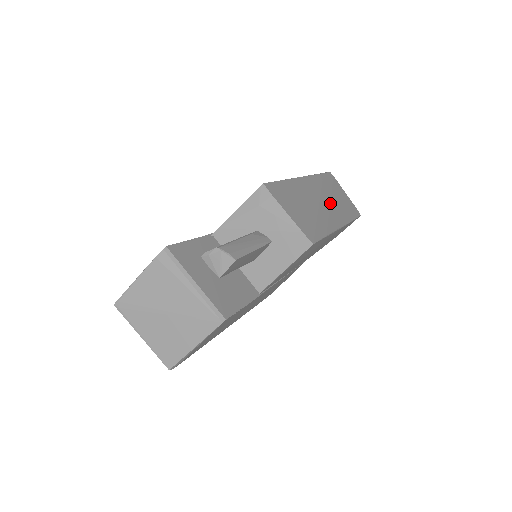
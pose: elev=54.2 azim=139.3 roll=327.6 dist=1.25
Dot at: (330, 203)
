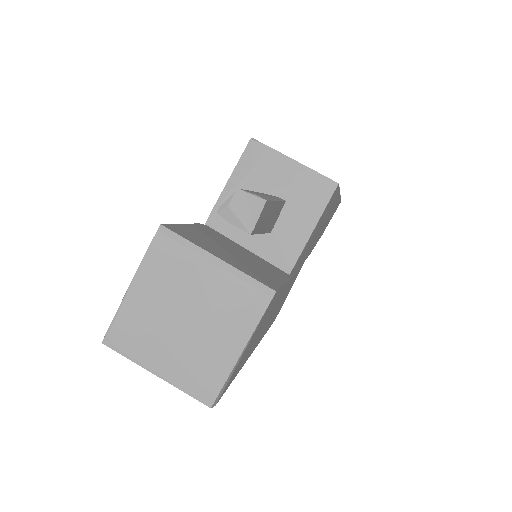
Dot at: occluded
